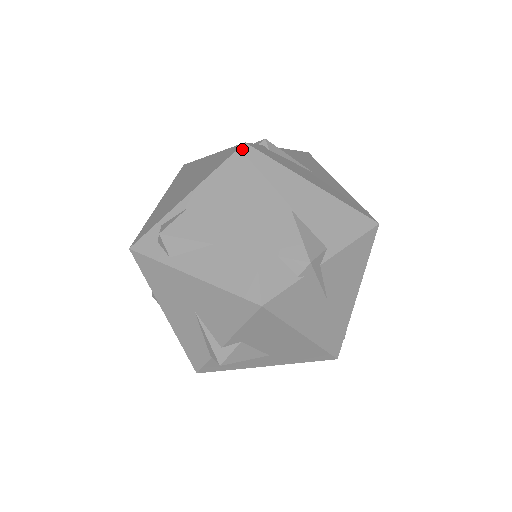
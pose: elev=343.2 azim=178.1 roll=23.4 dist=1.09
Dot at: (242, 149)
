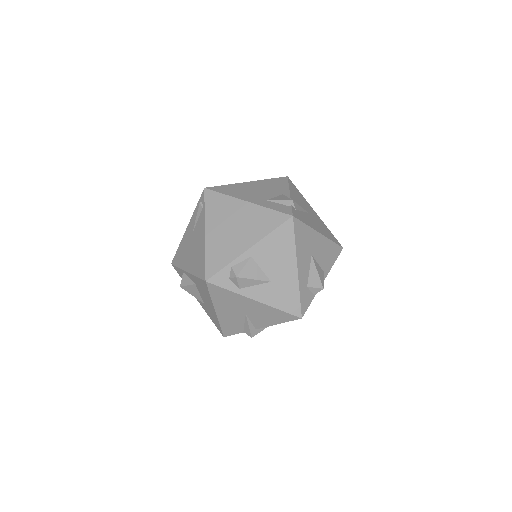
Dot at: (291, 220)
